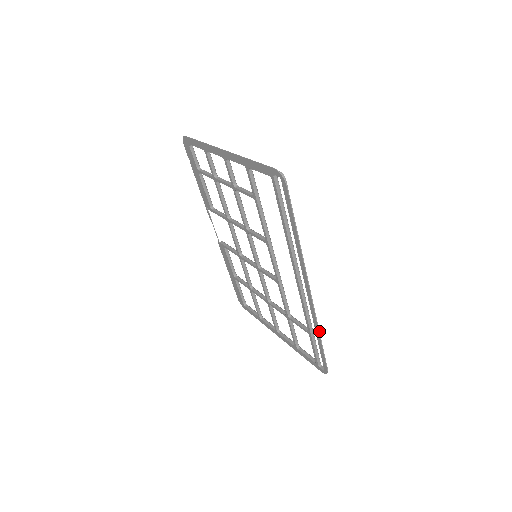
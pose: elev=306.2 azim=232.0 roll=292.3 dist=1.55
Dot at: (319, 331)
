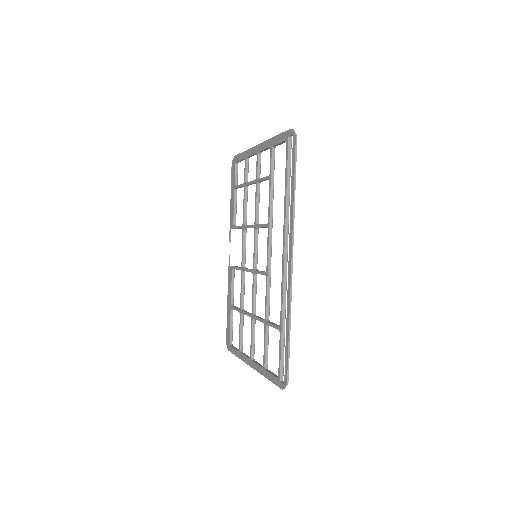
Dot at: (290, 321)
